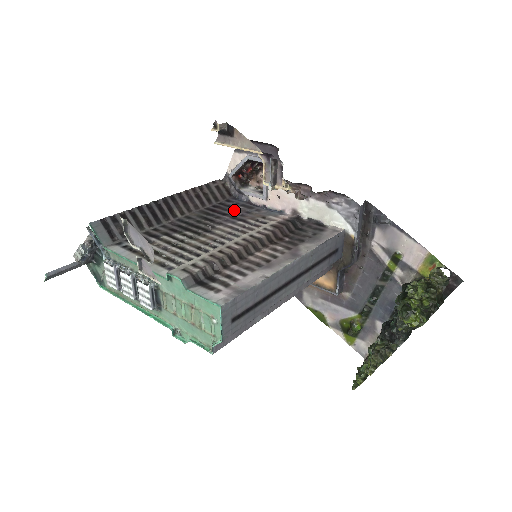
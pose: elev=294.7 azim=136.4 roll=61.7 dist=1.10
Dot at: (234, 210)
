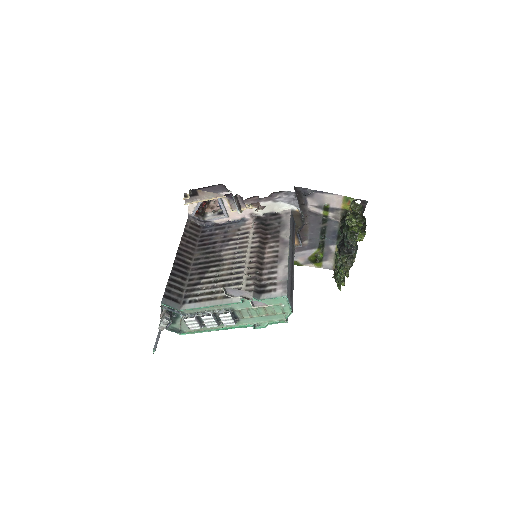
Dot at: (216, 236)
